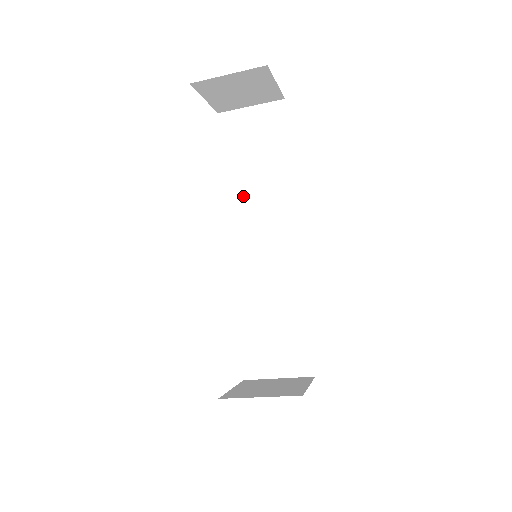
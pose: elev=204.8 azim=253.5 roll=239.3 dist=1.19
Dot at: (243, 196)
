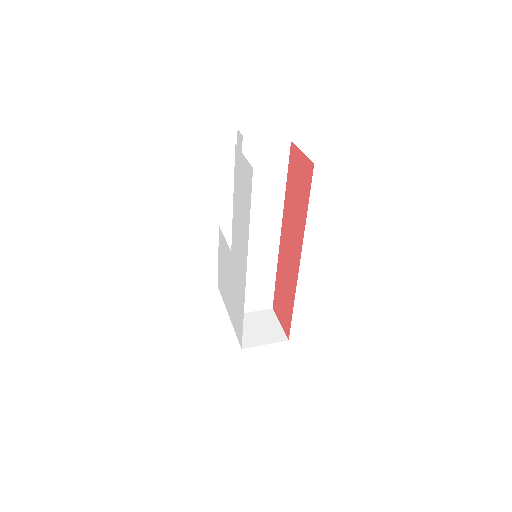
Dot at: occluded
